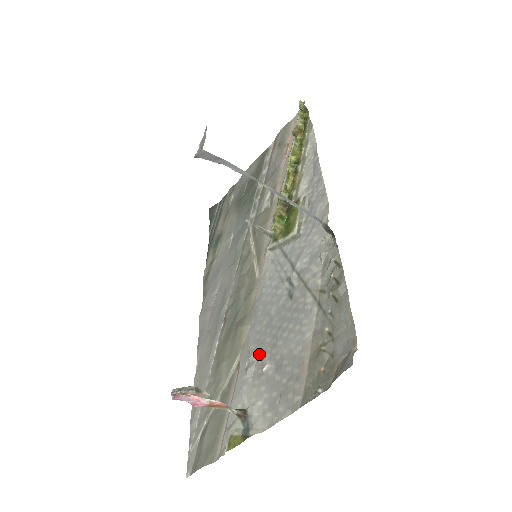
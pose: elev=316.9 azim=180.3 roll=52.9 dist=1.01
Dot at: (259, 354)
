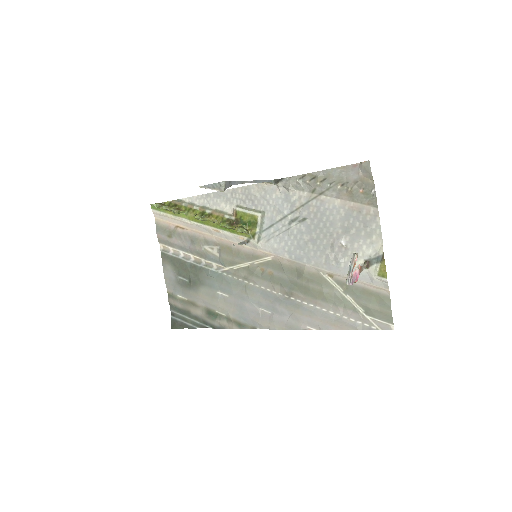
Dot at: (332, 250)
